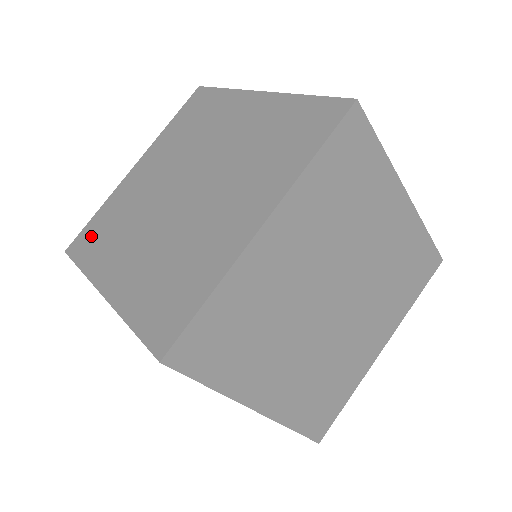
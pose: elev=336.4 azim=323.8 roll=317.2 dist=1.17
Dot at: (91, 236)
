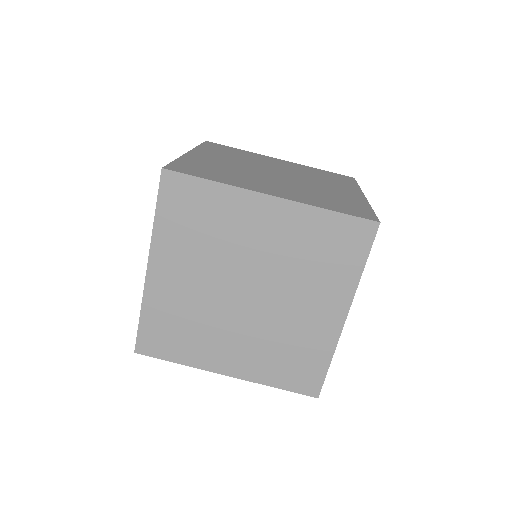
Dot at: occluded
